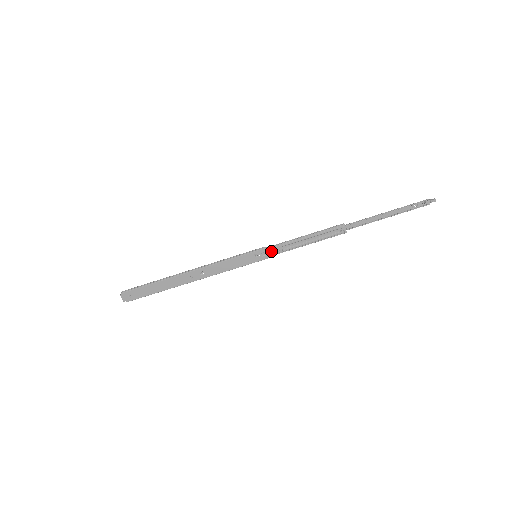
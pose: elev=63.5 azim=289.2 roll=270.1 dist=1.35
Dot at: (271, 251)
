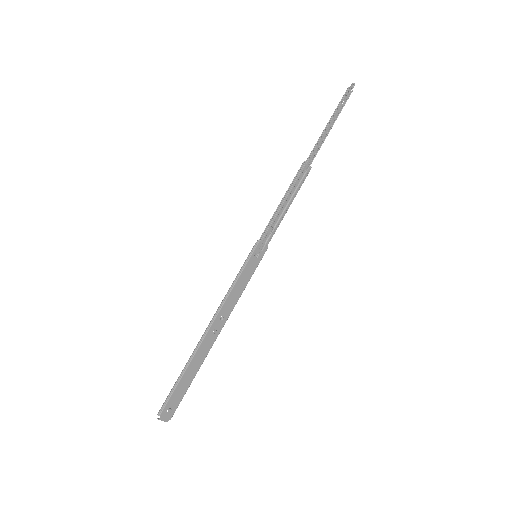
Dot at: (265, 239)
